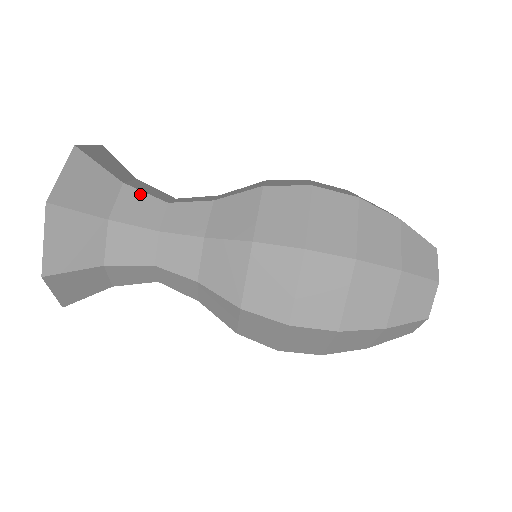
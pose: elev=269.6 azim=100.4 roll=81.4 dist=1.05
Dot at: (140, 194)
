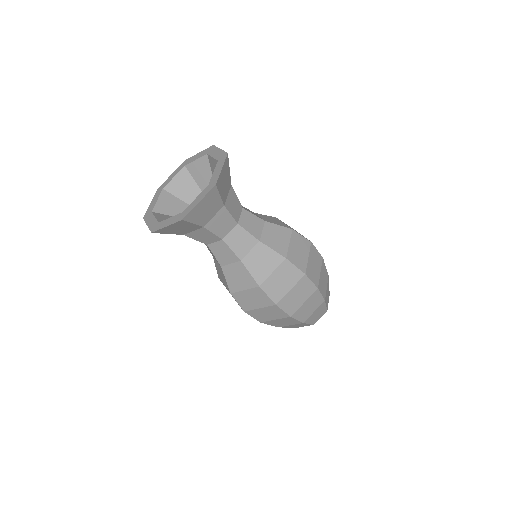
Dot at: (235, 196)
